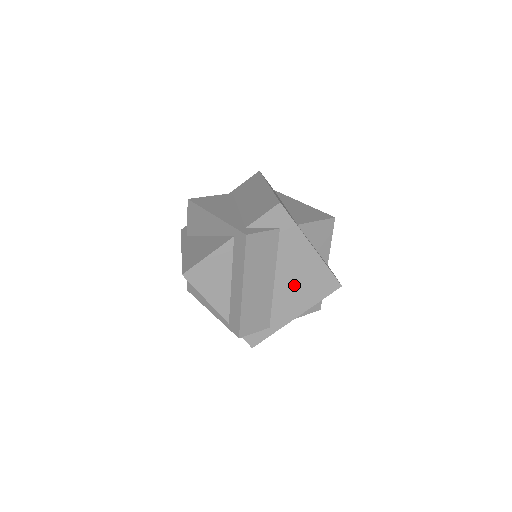
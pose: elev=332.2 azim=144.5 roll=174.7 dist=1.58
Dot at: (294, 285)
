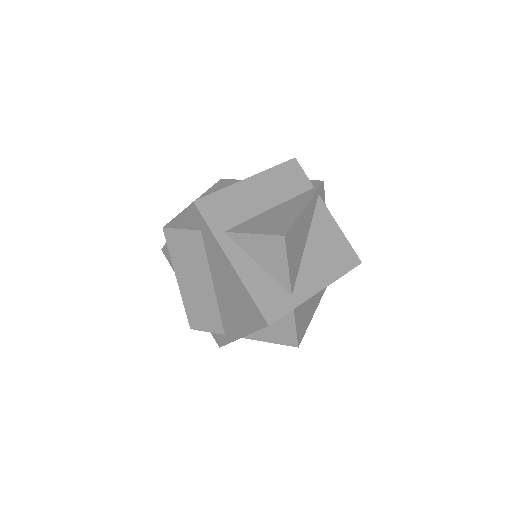
Dot at: (229, 300)
